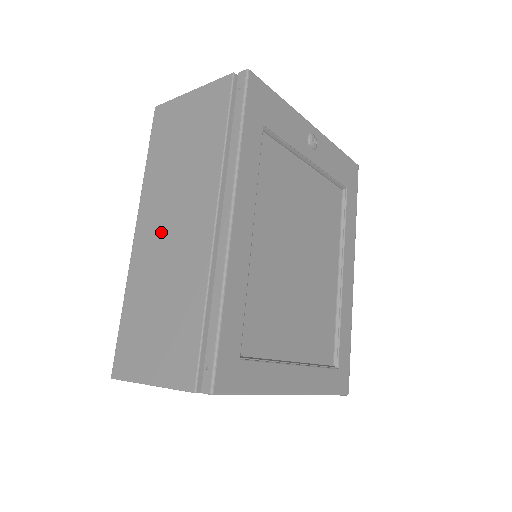
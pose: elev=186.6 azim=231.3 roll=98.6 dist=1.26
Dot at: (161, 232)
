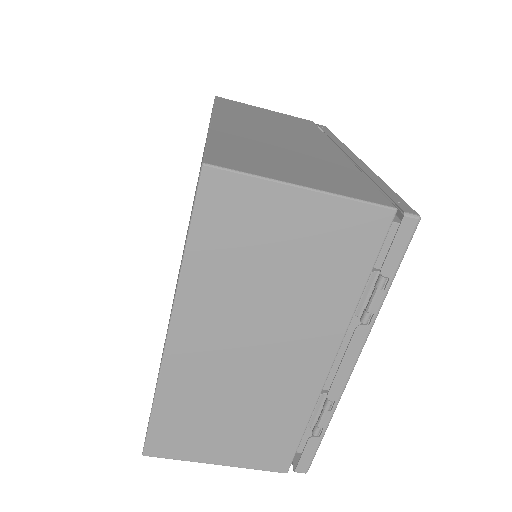
Dot at: (262, 131)
